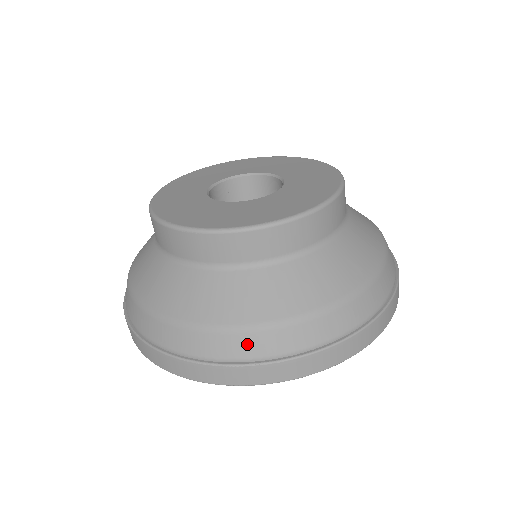
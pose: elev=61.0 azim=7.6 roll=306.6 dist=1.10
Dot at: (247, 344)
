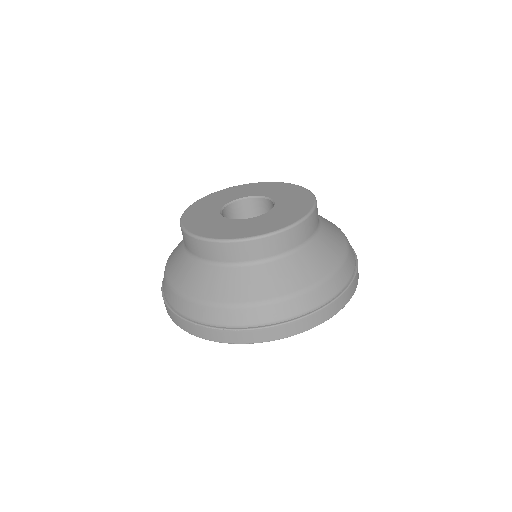
Dot at: (224, 316)
